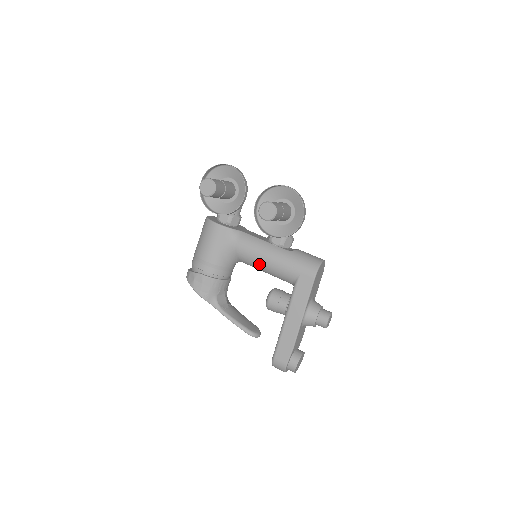
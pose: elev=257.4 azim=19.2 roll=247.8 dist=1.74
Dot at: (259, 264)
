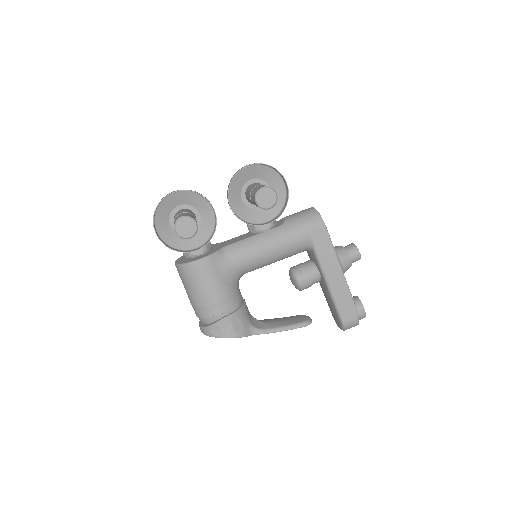
Dot at: (267, 260)
